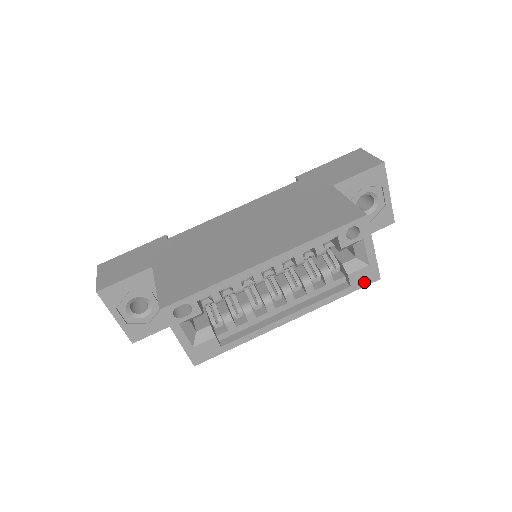
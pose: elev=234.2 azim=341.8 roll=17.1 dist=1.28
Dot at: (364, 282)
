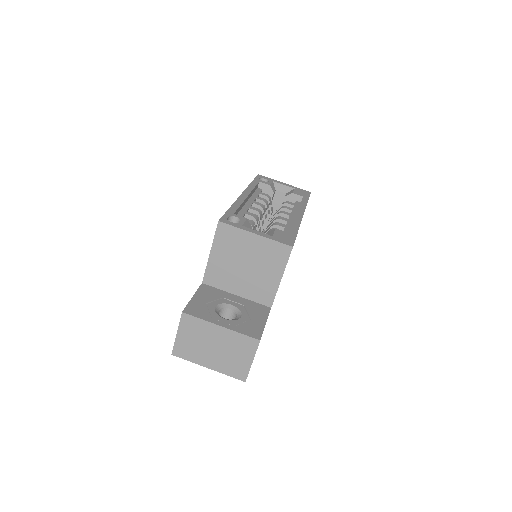
Dot at: (306, 194)
